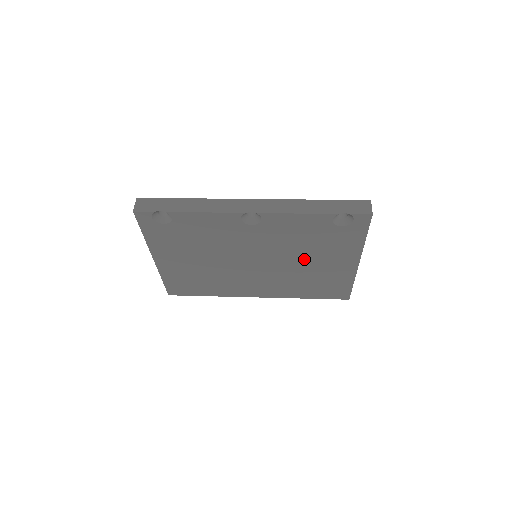
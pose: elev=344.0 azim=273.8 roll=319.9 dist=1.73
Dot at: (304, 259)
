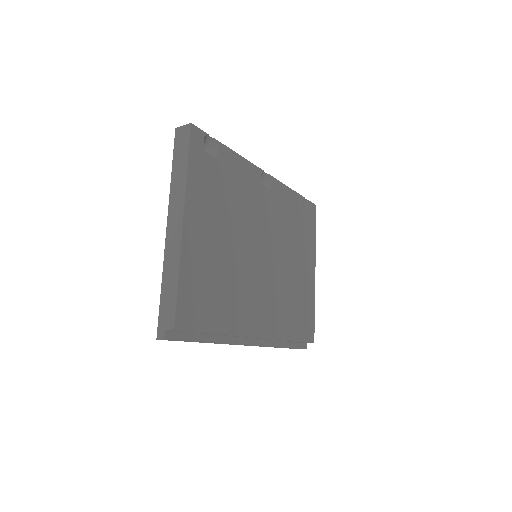
Dot at: (290, 257)
